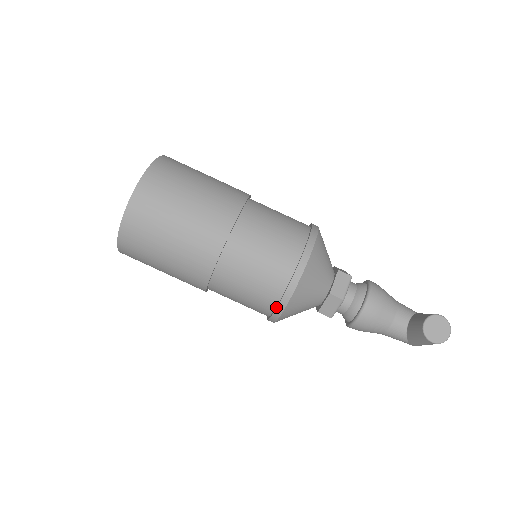
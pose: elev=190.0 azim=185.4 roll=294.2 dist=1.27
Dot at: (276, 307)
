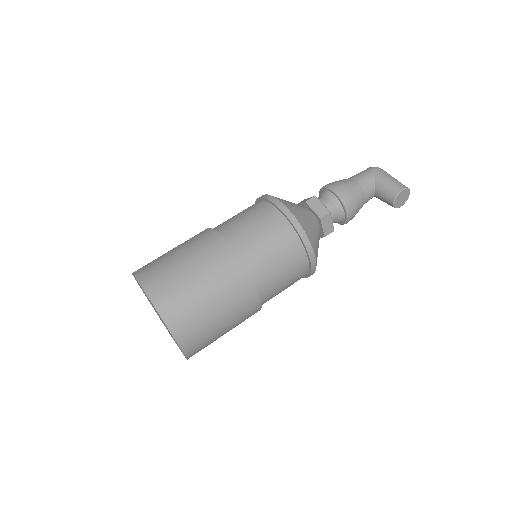
Dot at: occluded
